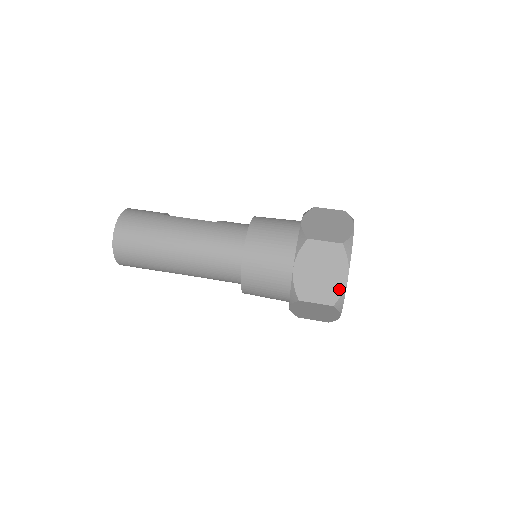
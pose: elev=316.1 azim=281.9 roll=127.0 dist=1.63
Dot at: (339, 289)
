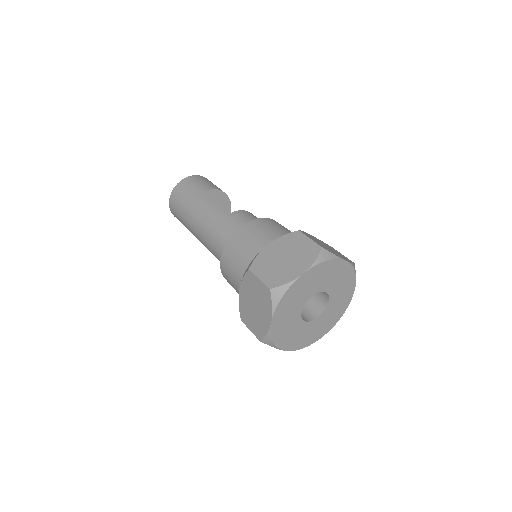
Dot at: (265, 329)
